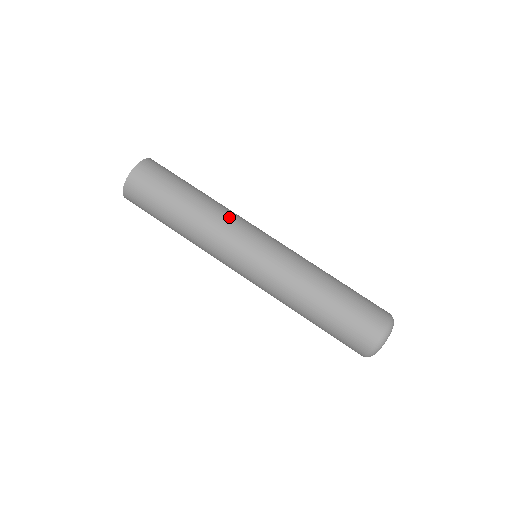
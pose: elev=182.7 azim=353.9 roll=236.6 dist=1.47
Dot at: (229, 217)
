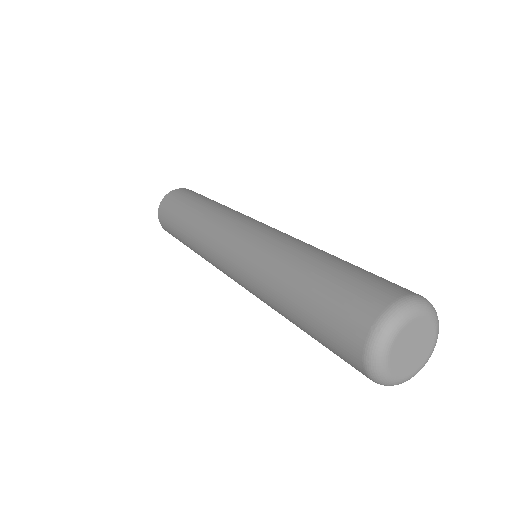
Dot at: (227, 213)
